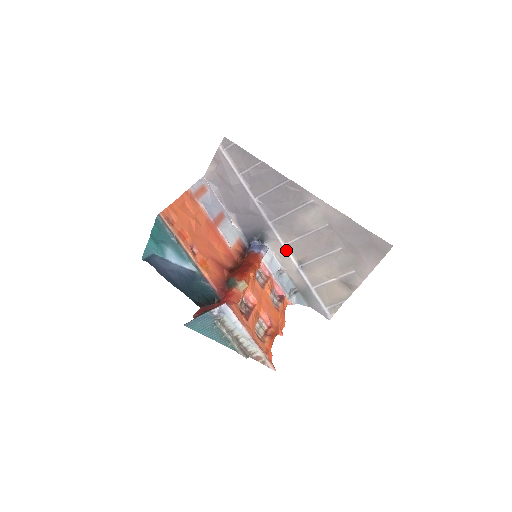
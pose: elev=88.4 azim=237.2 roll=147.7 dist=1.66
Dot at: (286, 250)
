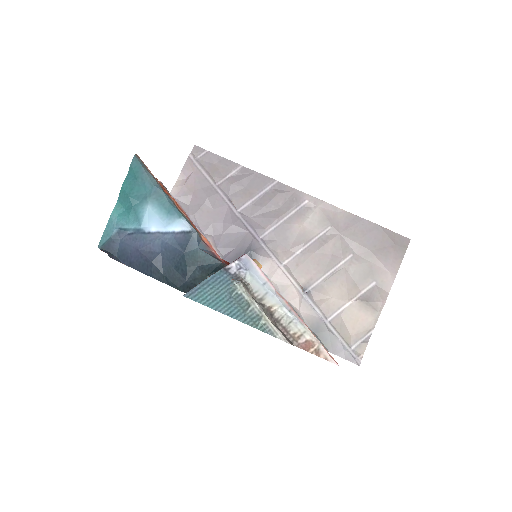
Dot at: (284, 271)
